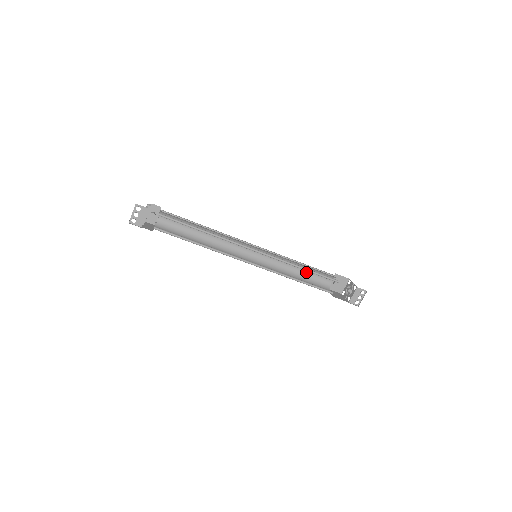
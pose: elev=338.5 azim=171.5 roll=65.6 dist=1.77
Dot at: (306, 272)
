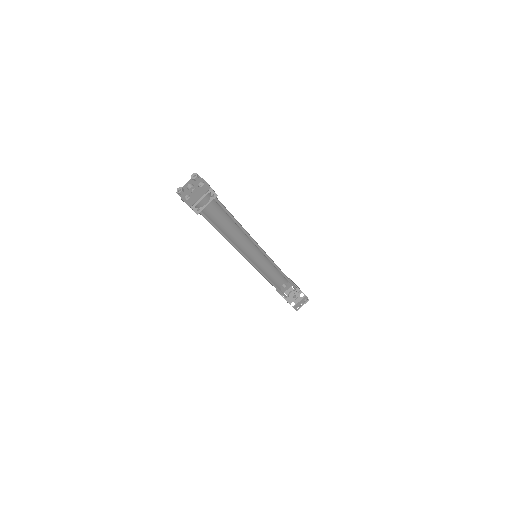
Dot at: (273, 274)
